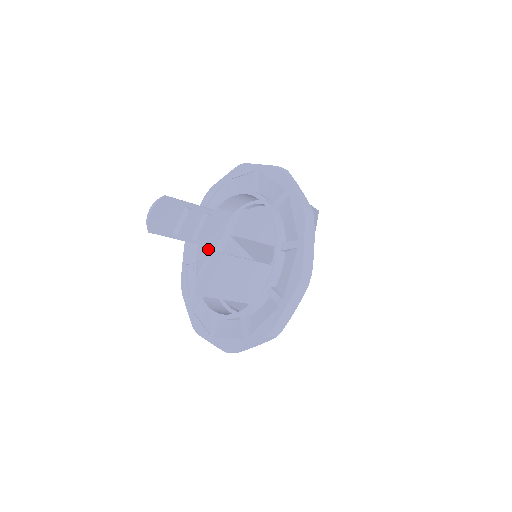
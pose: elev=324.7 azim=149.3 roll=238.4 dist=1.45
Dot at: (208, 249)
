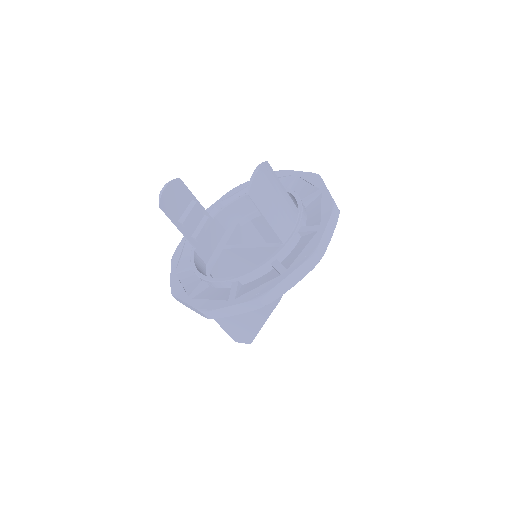
Dot at: (202, 258)
